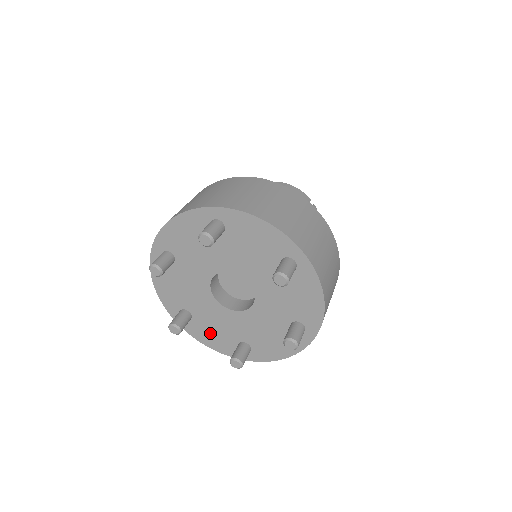
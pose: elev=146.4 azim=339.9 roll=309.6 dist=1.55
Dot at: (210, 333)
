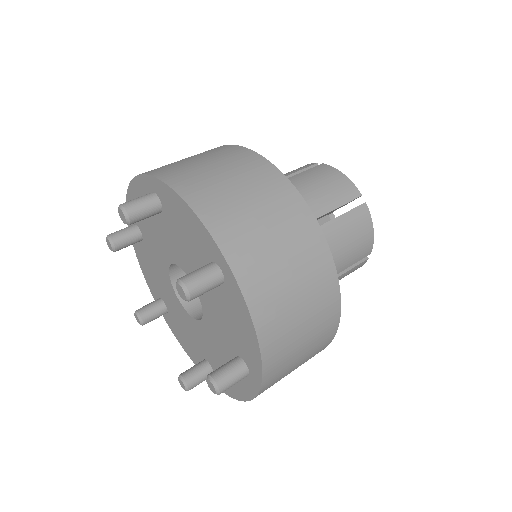
Dot at: (183, 336)
